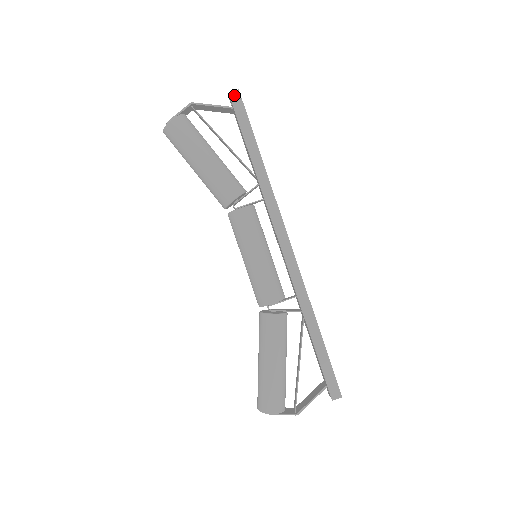
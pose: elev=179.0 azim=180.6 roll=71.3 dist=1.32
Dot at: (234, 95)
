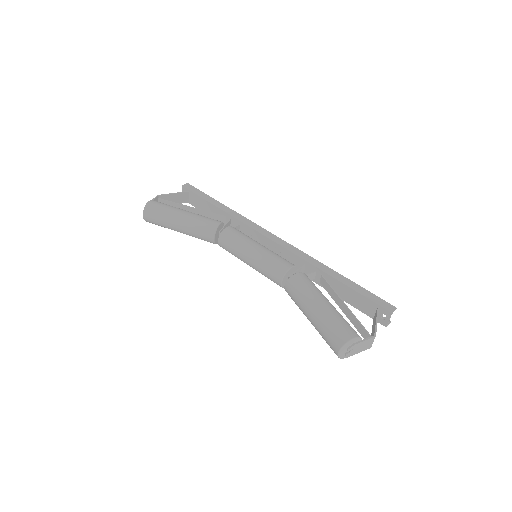
Dot at: (186, 186)
